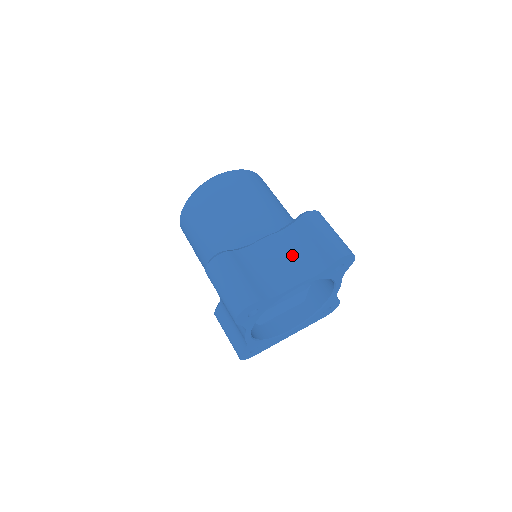
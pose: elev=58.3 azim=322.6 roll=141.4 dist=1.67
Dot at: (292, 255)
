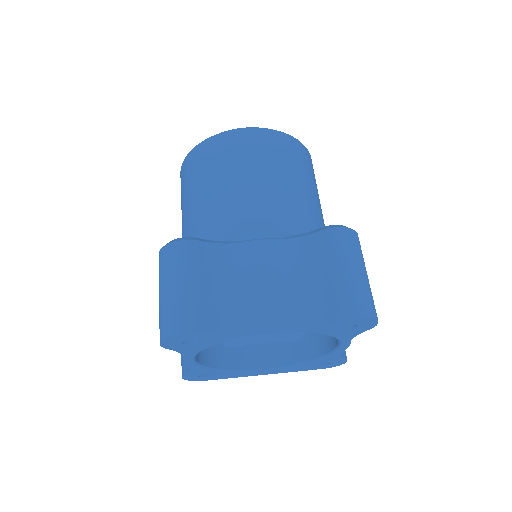
Dot at: (285, 281)
